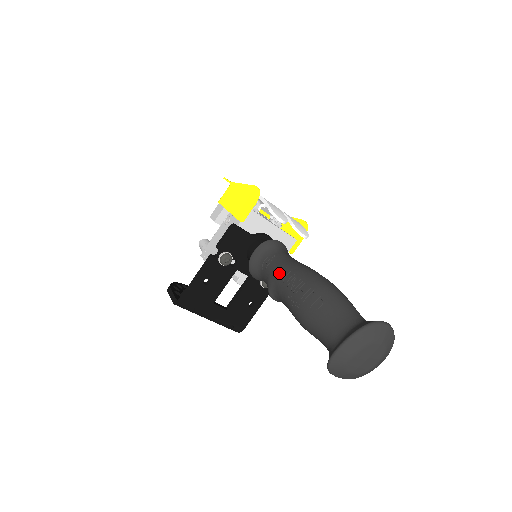
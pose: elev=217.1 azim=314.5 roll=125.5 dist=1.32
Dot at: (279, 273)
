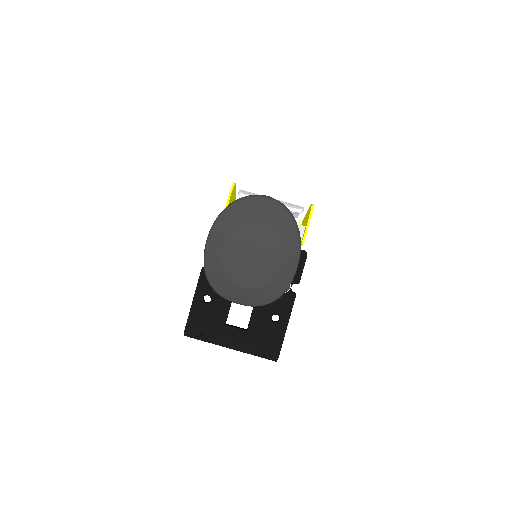
Dot at: occluded
